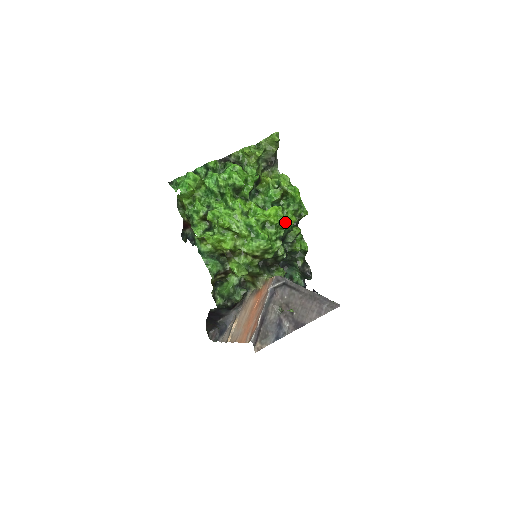
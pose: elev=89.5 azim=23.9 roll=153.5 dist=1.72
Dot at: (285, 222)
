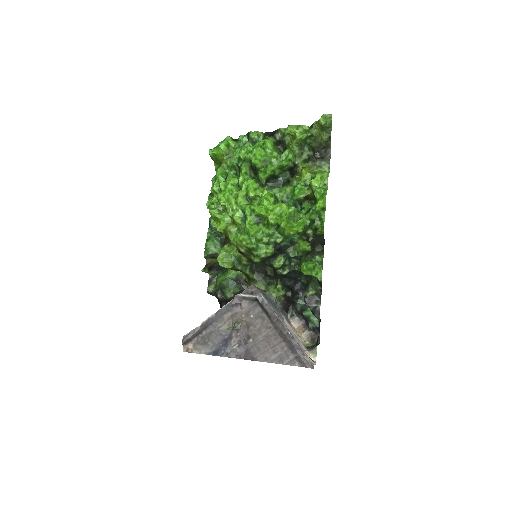
Dot at: (282, 226)
